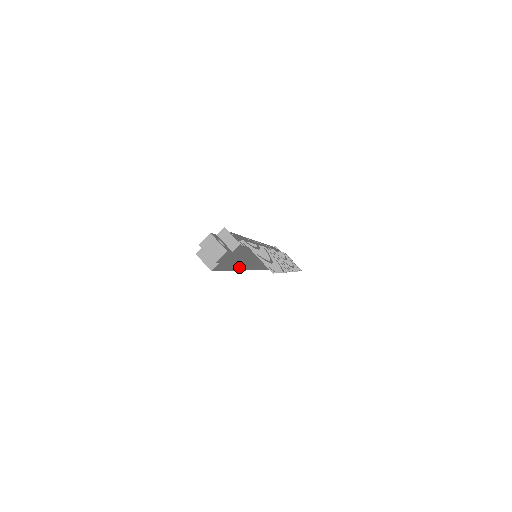
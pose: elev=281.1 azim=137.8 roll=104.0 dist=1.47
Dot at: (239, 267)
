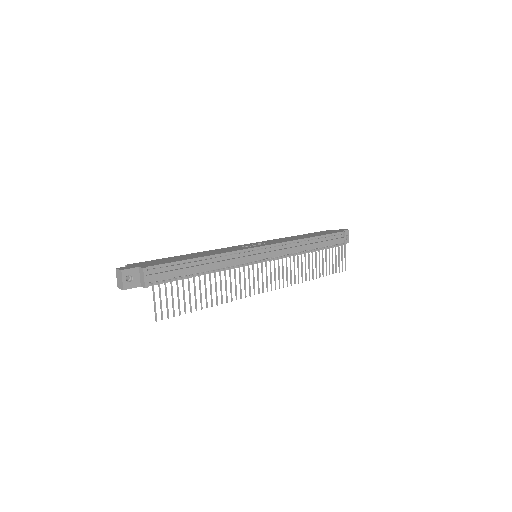
Dot at: occluded
